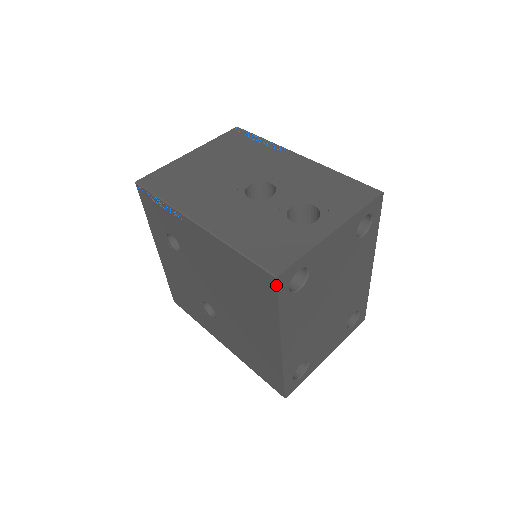
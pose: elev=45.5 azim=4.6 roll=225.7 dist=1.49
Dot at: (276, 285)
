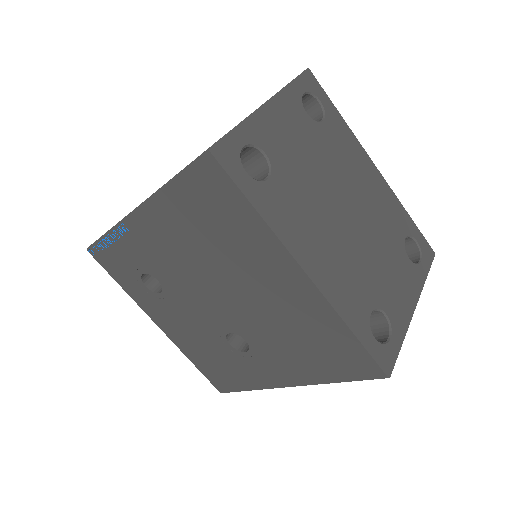
Dot at: (217, 162)
